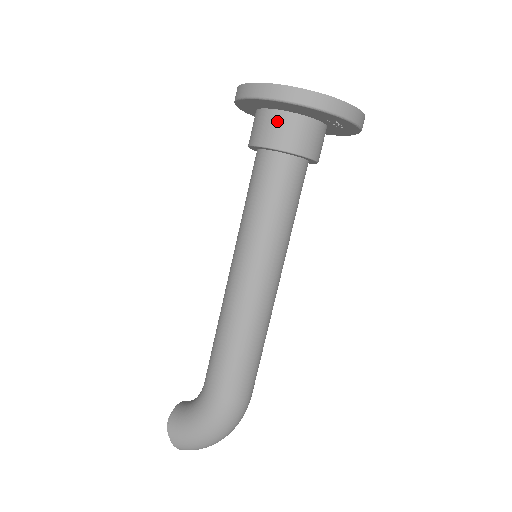
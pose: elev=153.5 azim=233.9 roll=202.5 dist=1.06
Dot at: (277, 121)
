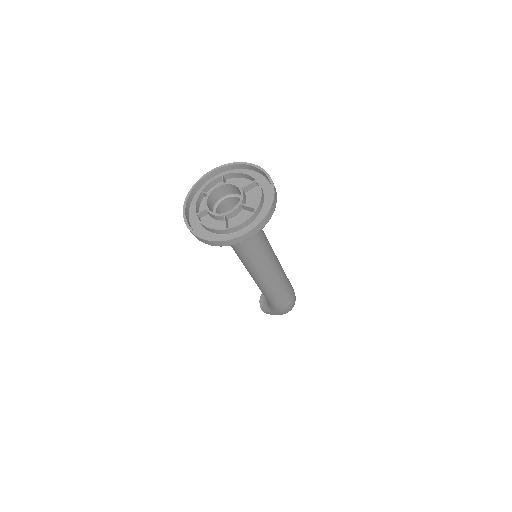
Dot at: occluded
